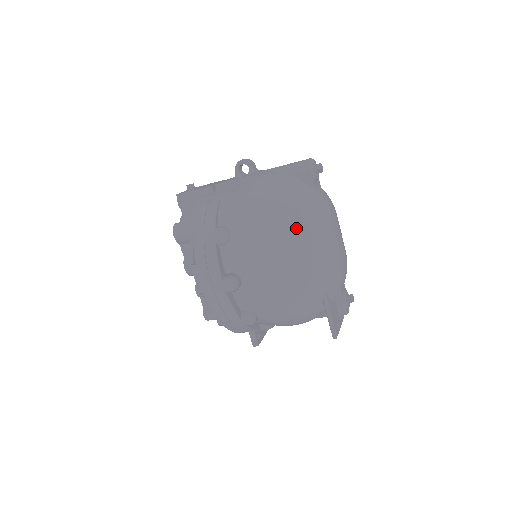
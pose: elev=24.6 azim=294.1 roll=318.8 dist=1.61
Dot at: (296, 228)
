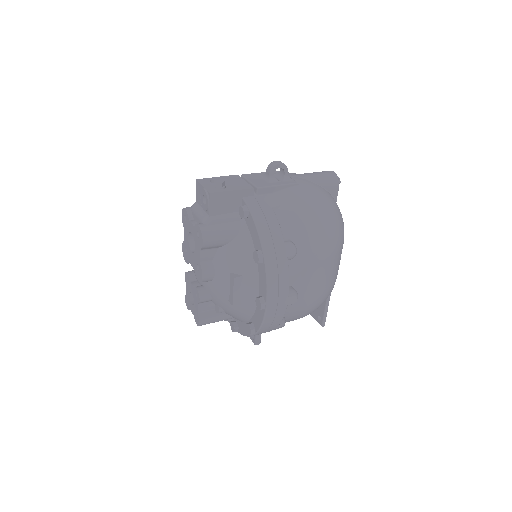
Dot at: (341, 242)
